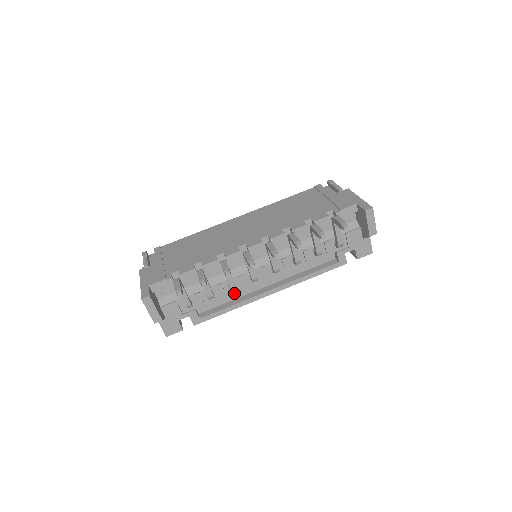
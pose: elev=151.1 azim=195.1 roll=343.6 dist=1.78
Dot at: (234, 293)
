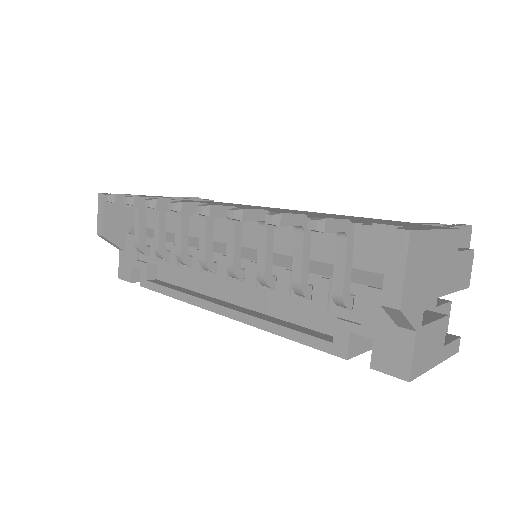
Dot at: (195, 280)
